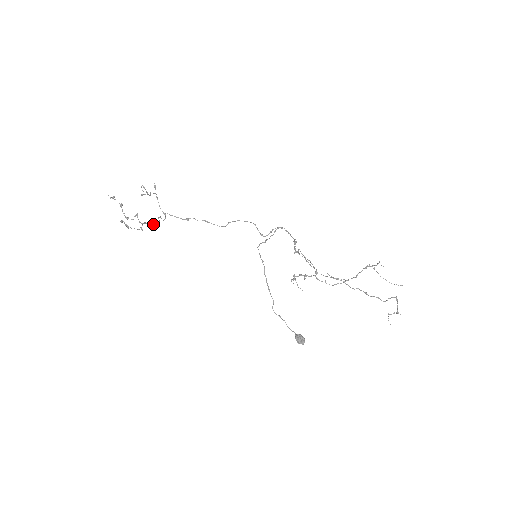
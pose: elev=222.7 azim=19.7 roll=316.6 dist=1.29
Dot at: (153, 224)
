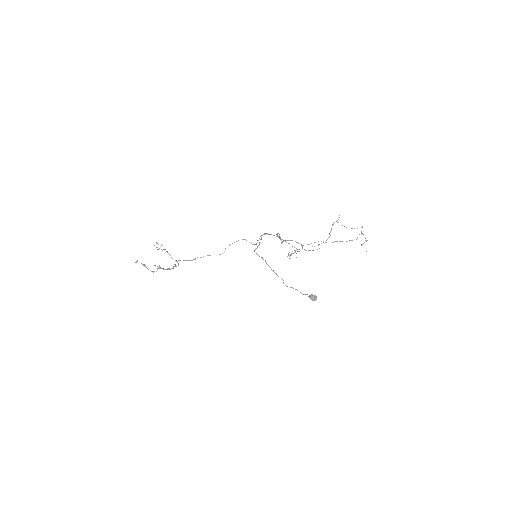
Dot at: (173, 268)
